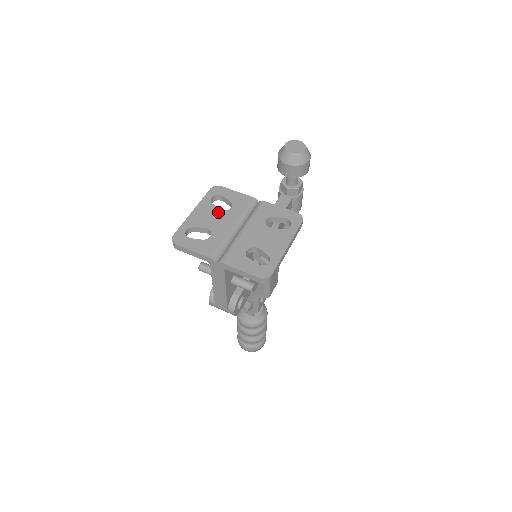
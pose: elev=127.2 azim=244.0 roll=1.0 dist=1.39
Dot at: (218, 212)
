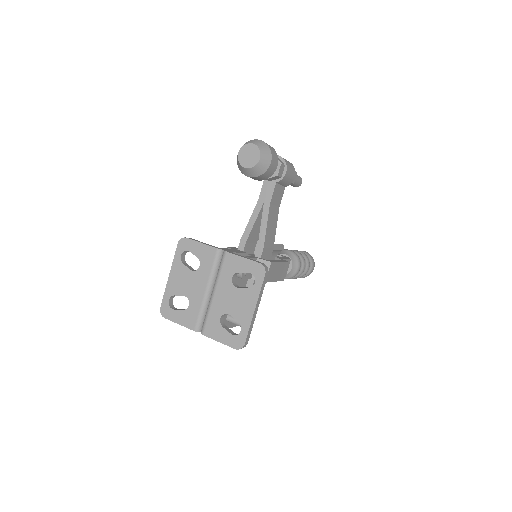
Dot at: (189, 274)
